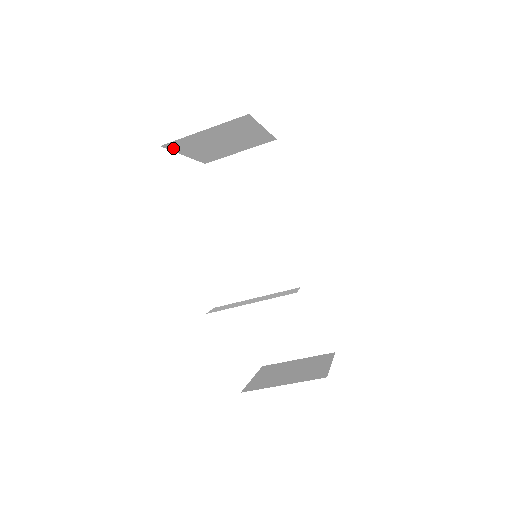
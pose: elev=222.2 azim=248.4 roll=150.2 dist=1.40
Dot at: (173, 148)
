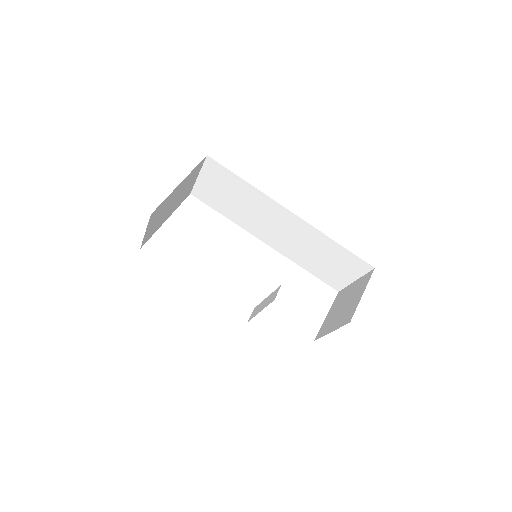
Dot at: (150, 237)
